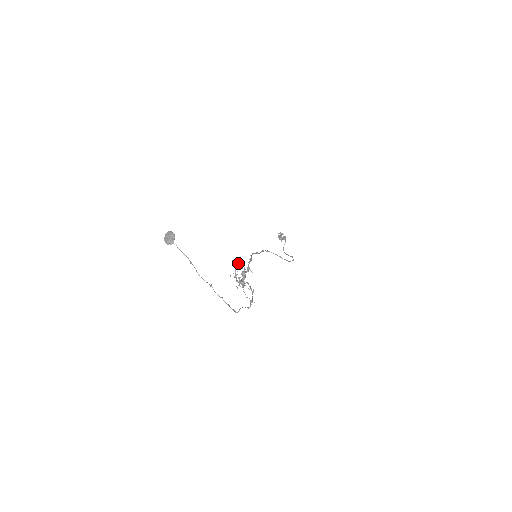
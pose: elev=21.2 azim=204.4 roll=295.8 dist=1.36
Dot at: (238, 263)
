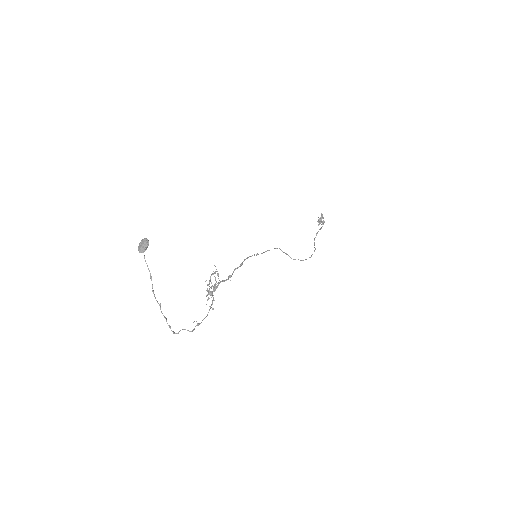
Dot at: occluded
